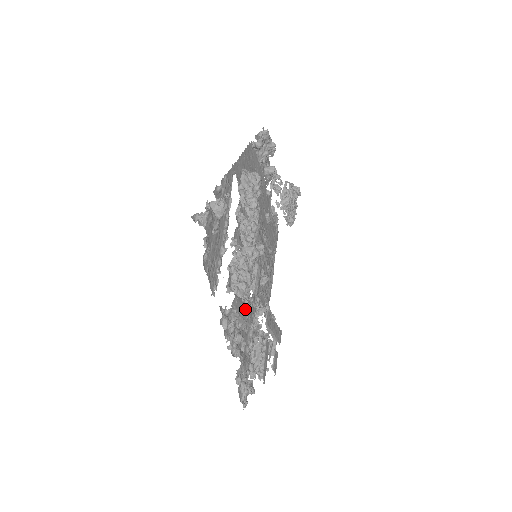
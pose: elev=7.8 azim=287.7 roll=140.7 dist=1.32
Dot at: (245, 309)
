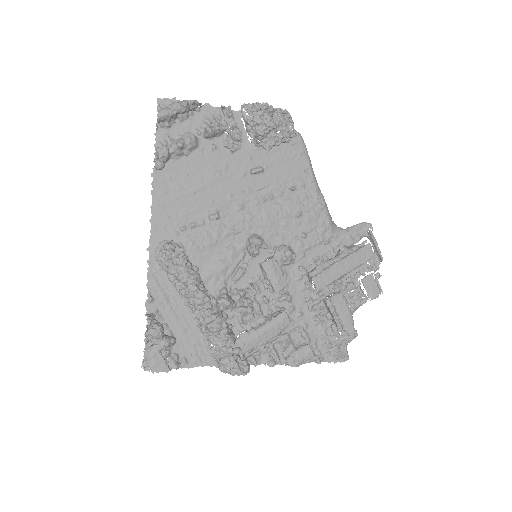
Dot at: (267, 330)
